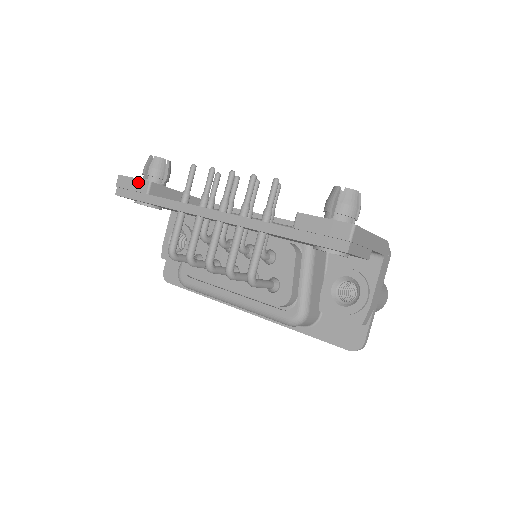
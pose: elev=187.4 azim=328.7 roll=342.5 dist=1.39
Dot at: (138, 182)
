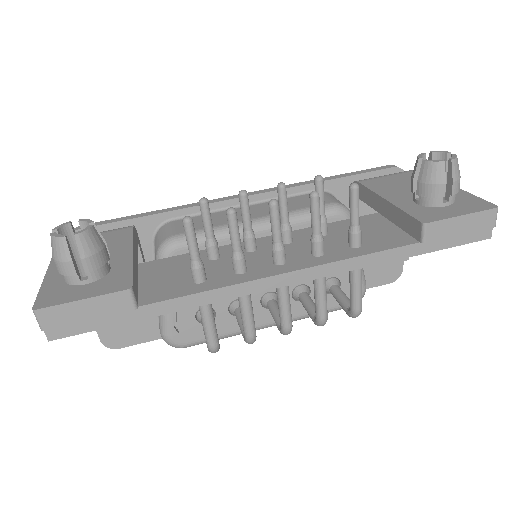
Dot at: (101, 302)
